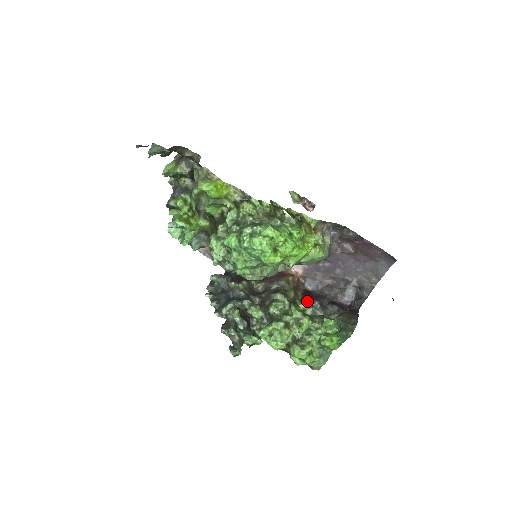
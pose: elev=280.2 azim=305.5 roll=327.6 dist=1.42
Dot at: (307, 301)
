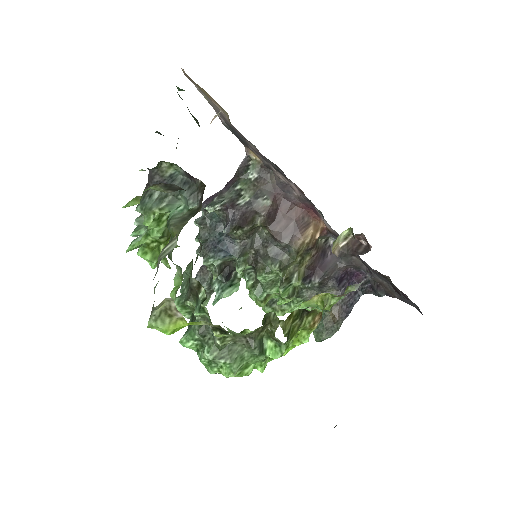
Dot at: (307, 276)
